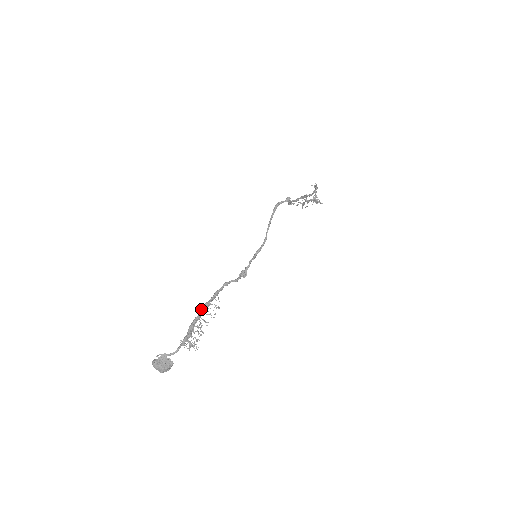
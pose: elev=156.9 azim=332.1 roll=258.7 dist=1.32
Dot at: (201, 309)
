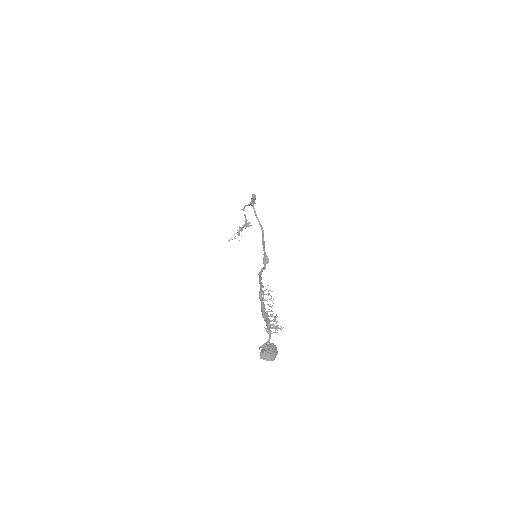
Dot at: (260, 297)
